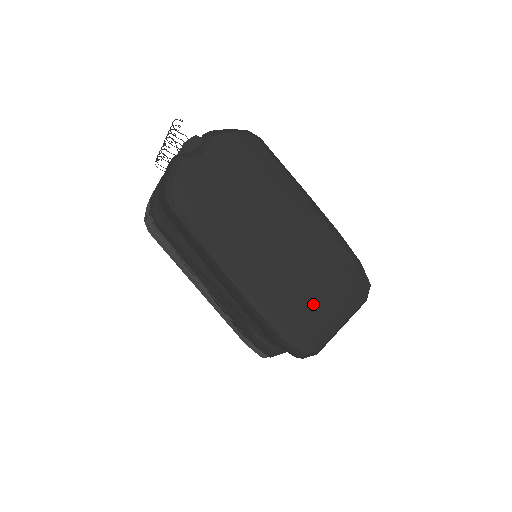
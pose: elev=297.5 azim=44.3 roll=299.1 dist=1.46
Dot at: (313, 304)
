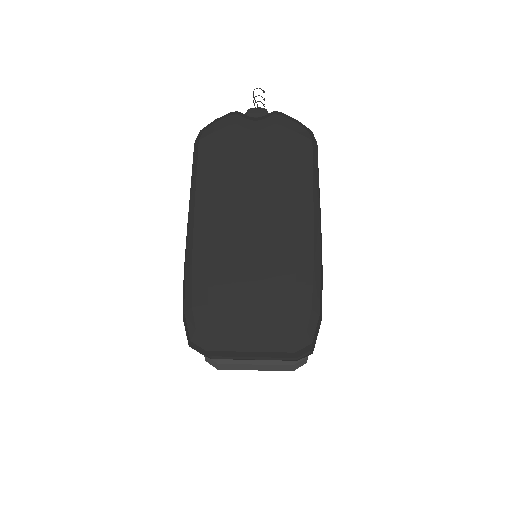
Dot at: (236, 306)
